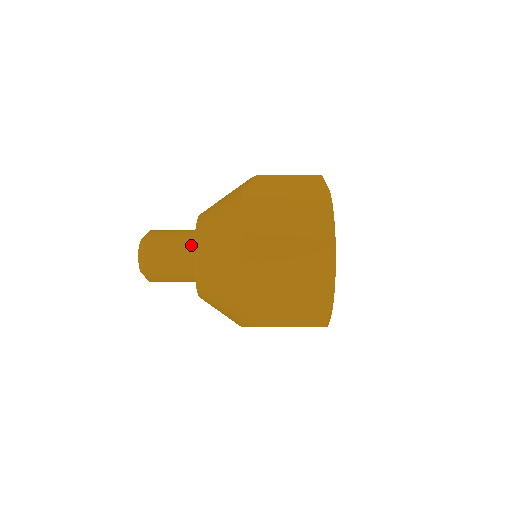
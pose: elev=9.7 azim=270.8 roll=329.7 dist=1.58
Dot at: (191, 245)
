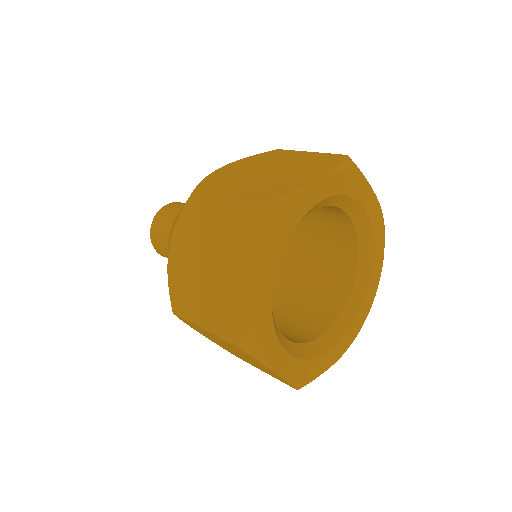
Dot at: occluded
